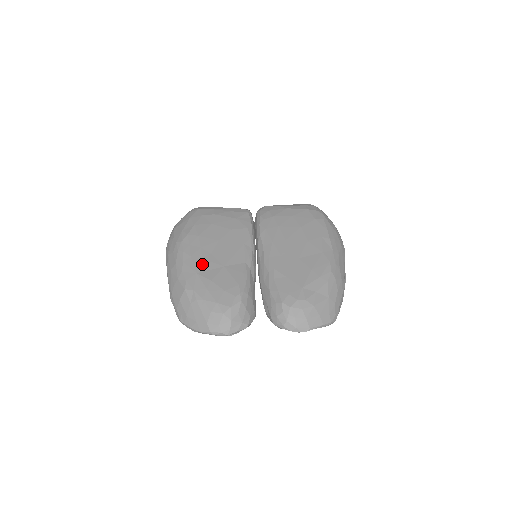
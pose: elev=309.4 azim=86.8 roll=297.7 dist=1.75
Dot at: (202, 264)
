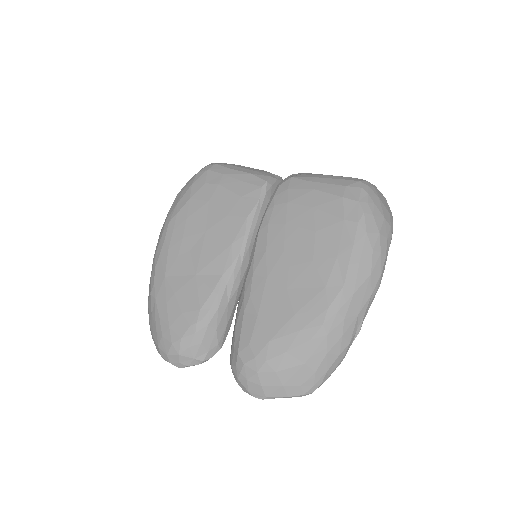
Dot at: (175, 265)
